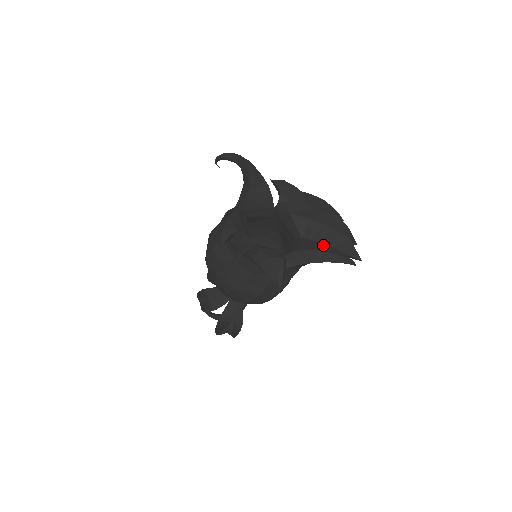
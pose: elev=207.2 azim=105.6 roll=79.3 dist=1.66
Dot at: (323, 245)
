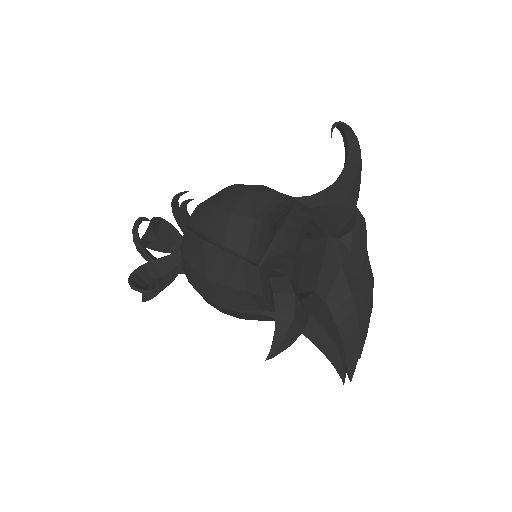
Dot at: (338, 333)
